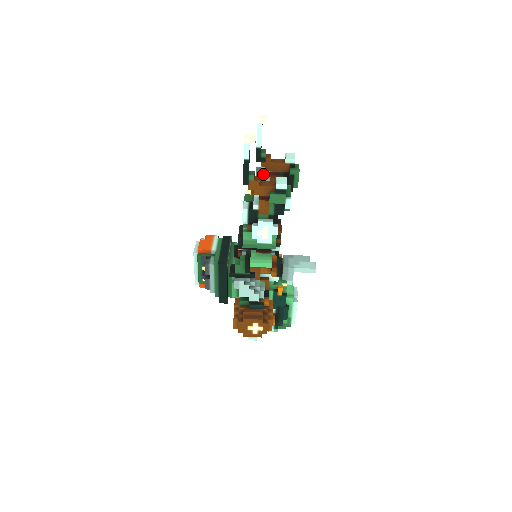
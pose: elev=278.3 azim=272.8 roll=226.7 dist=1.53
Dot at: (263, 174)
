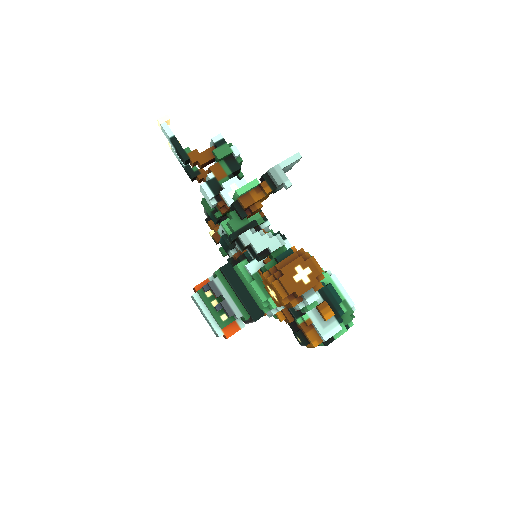
Dot at: occluded
